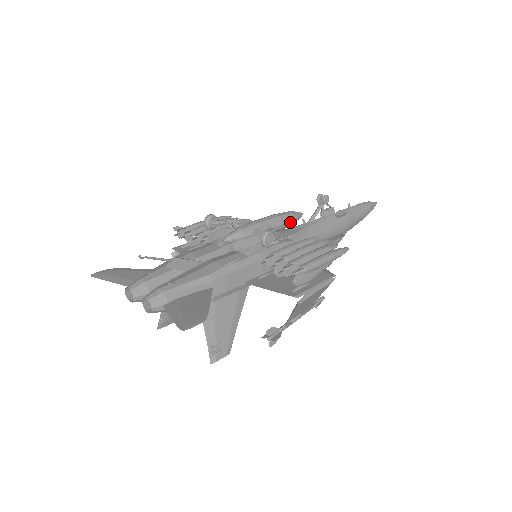
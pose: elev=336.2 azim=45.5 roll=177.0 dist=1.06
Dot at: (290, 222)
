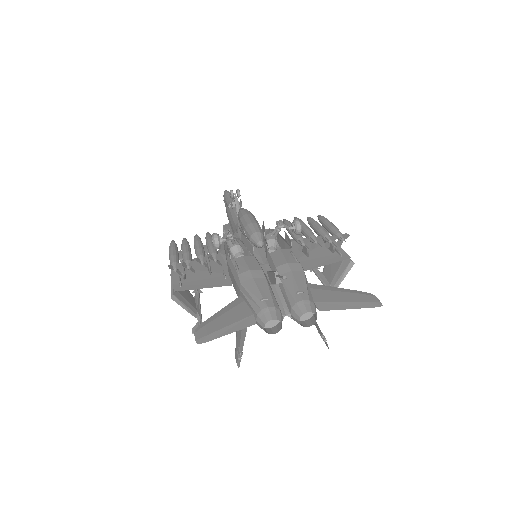
Dot at: occluded
